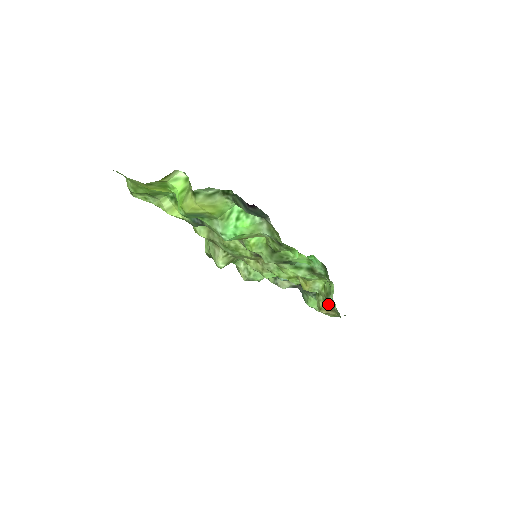
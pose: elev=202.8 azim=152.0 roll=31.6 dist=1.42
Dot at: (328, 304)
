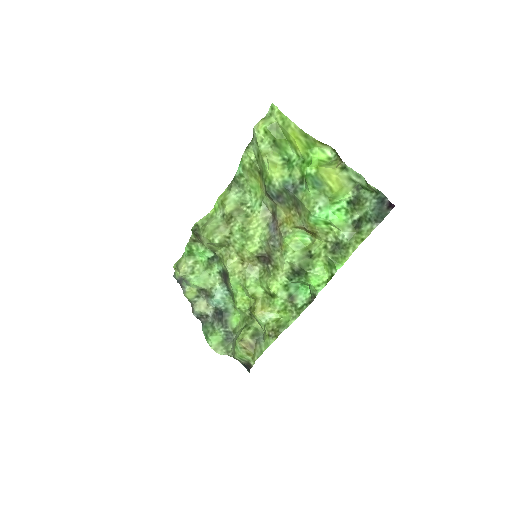
Dot at: (254, 340)
